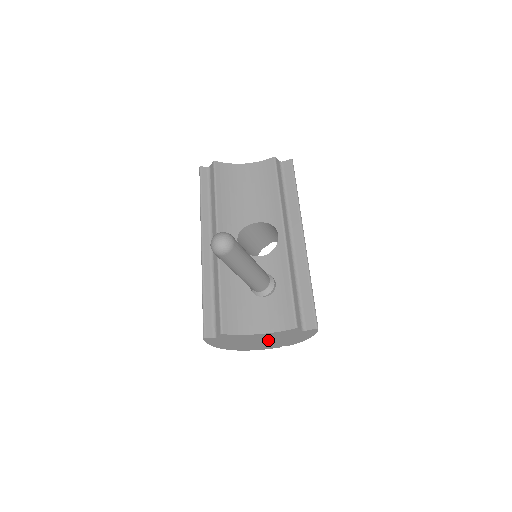
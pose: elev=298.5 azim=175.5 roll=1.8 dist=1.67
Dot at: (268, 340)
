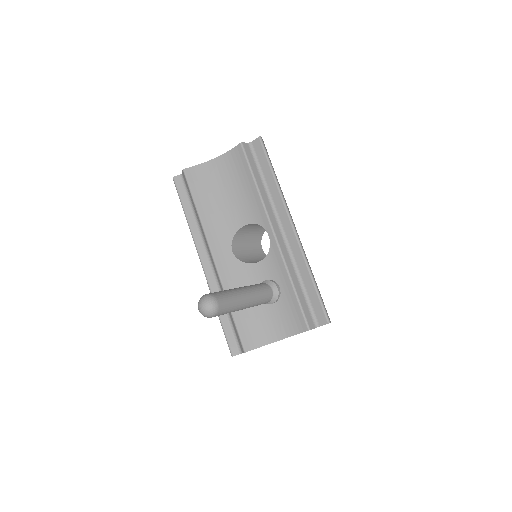
Dot at: occluded
